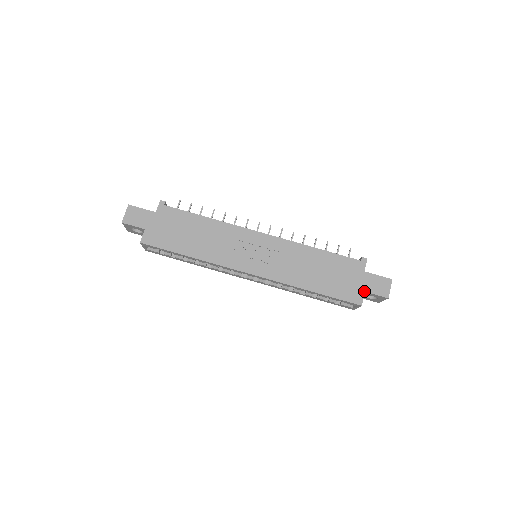
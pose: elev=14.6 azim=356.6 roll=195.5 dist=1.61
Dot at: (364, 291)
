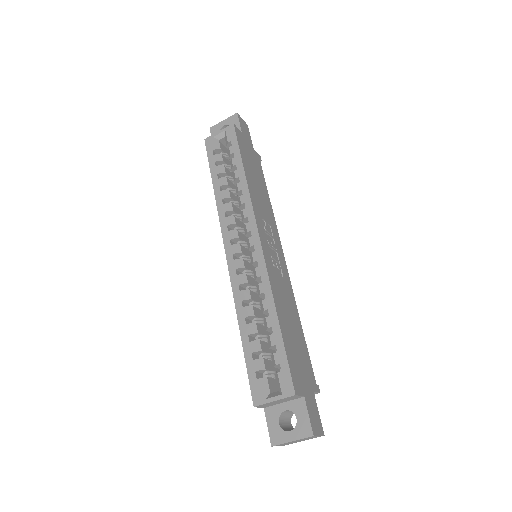
Dot at: (304, 395)
